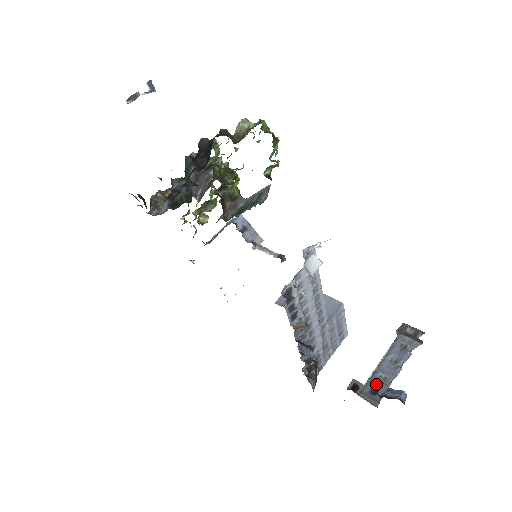
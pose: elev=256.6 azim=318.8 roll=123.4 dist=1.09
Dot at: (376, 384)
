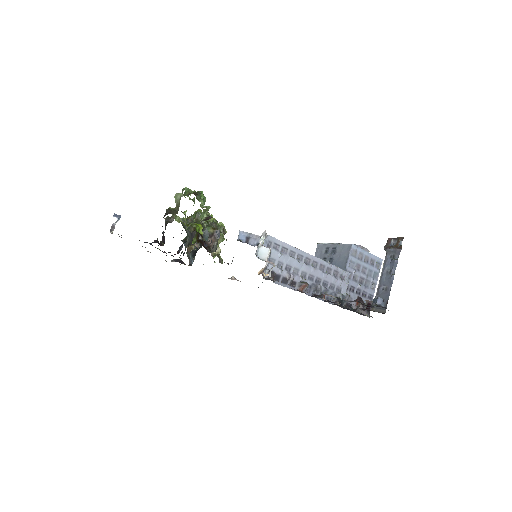
Dot at: (381, 296)
